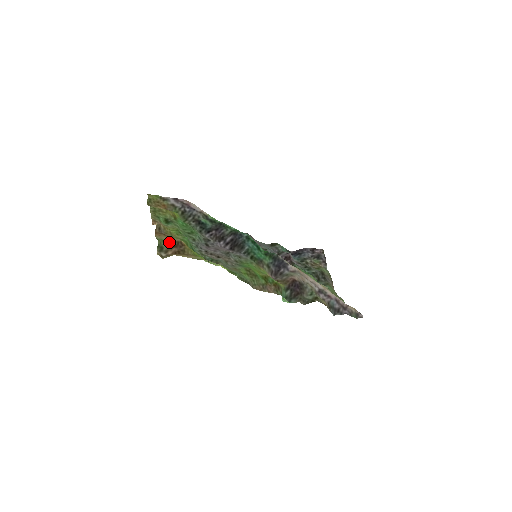
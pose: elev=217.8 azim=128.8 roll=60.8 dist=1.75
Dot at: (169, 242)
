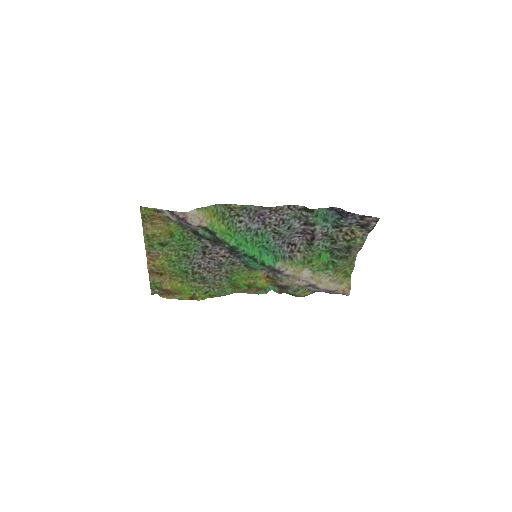
Dot at: (158, 287)
